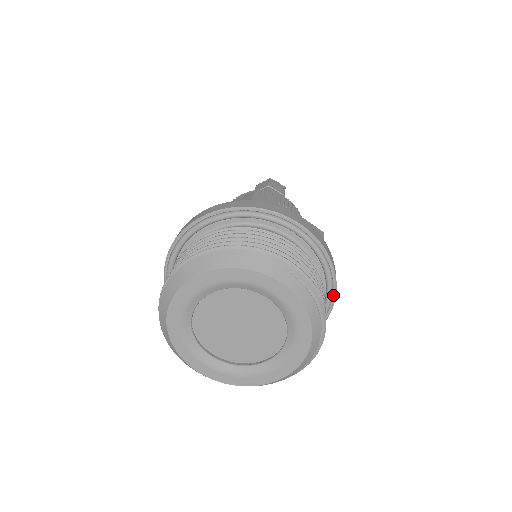
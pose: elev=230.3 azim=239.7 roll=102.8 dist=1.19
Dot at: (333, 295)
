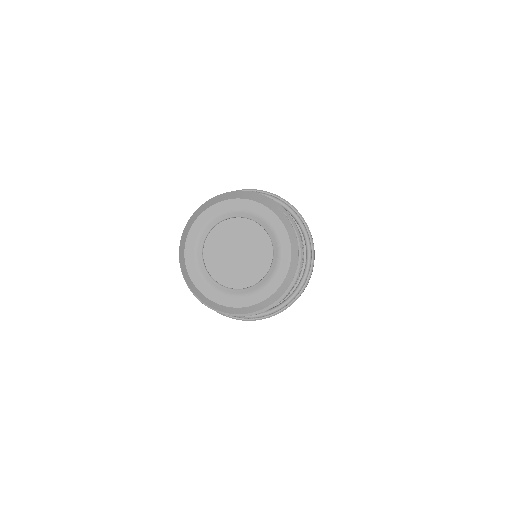
Dot at: (310, 270)
